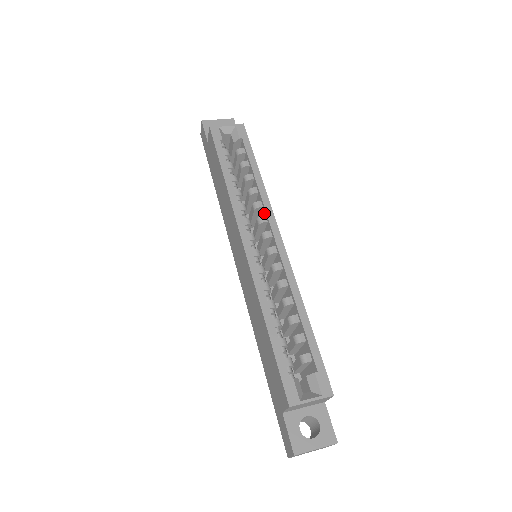
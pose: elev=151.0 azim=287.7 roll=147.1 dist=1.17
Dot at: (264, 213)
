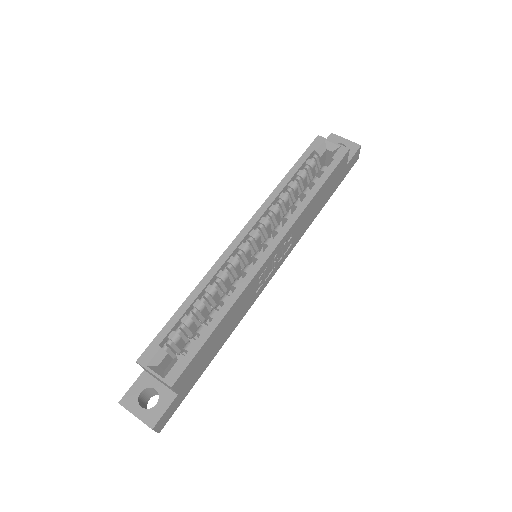
Dot at: (286, 225)
